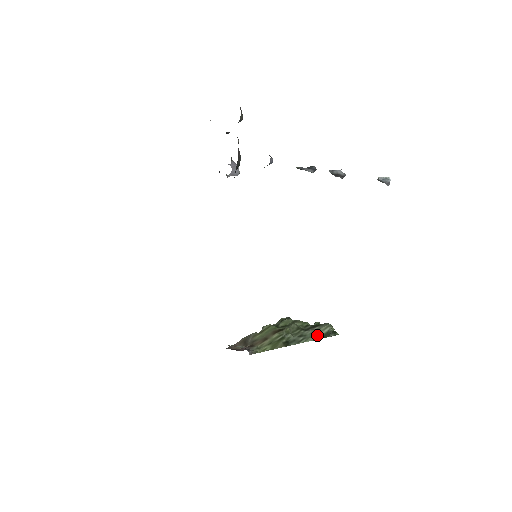
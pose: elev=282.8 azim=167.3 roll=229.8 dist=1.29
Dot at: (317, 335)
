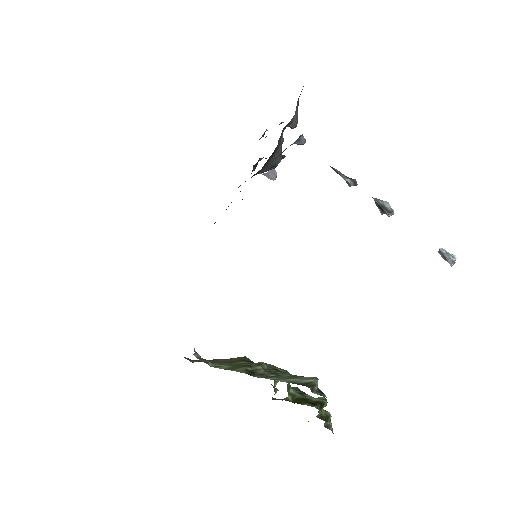
Dot at: (295, 380)
